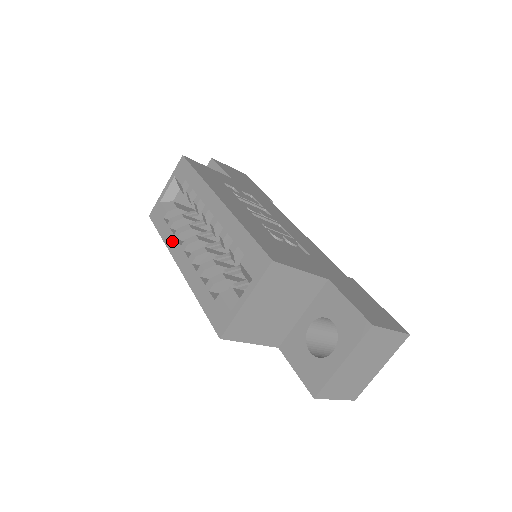
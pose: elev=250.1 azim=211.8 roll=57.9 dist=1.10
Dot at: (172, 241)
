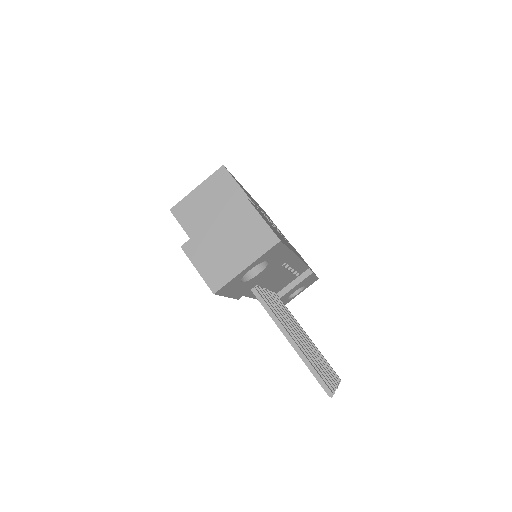
Dot at: occluded
